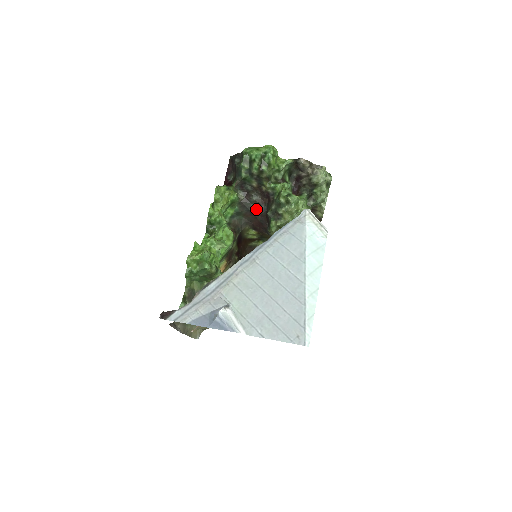
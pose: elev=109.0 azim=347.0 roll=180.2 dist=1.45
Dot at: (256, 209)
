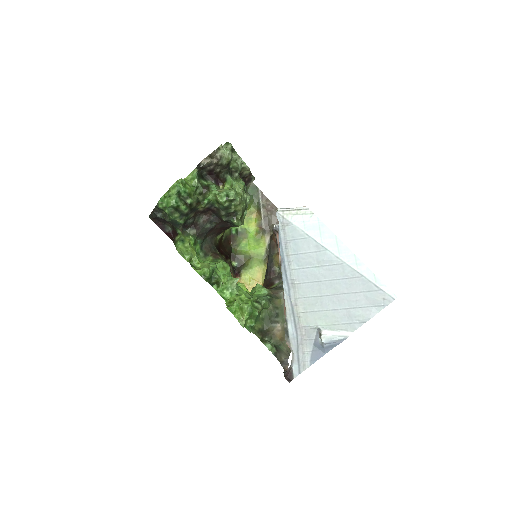
Dot at: (211, 226)
